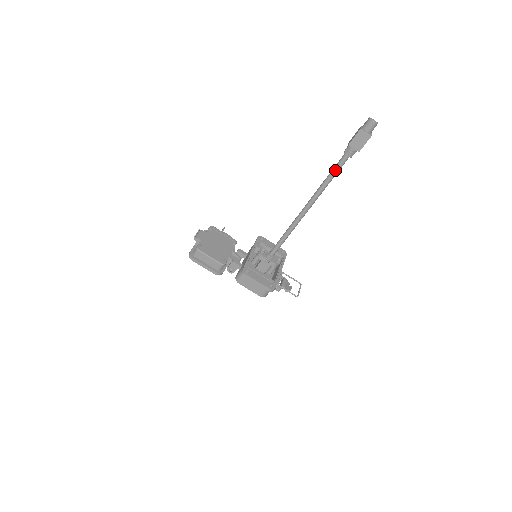
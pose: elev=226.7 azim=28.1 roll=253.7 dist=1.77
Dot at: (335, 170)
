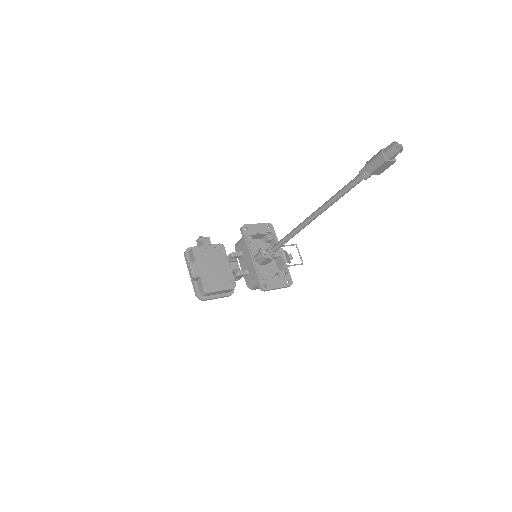
Dot at: (349, 190)
